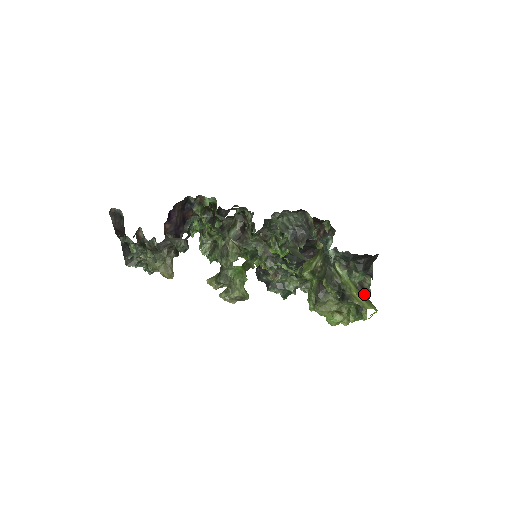
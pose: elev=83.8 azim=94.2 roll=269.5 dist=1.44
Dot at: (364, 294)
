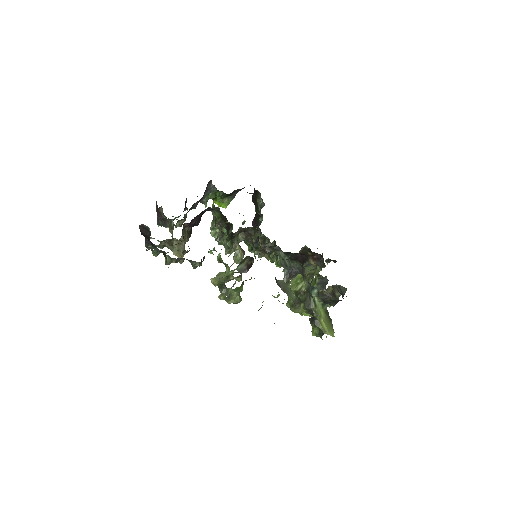
Dot at: (333, 299)
